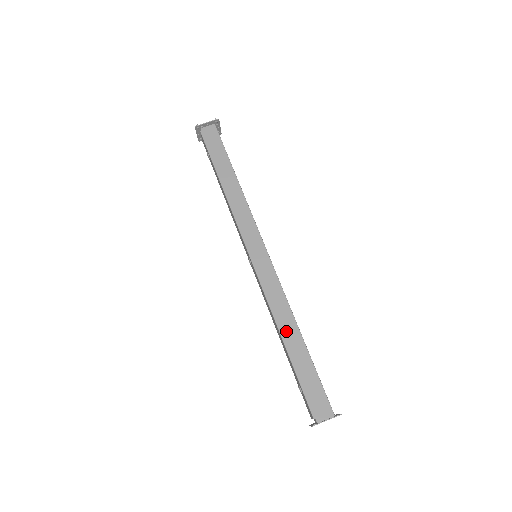
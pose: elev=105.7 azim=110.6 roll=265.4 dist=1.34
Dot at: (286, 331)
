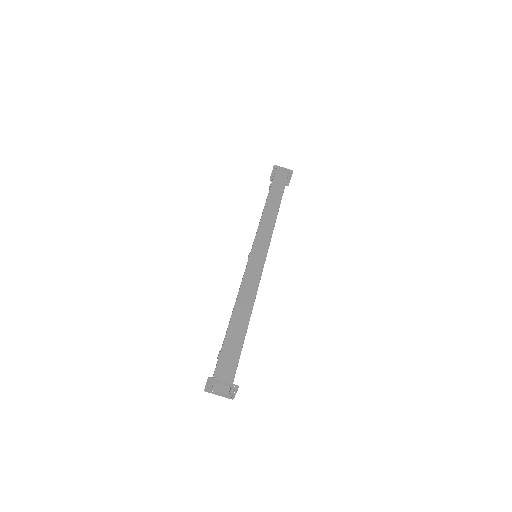
Dot at: (240, 308)
